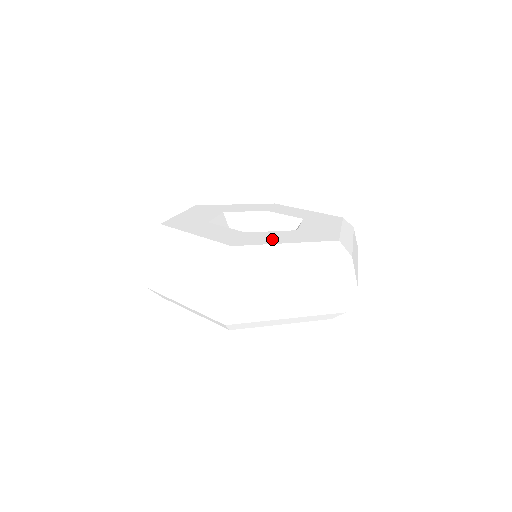
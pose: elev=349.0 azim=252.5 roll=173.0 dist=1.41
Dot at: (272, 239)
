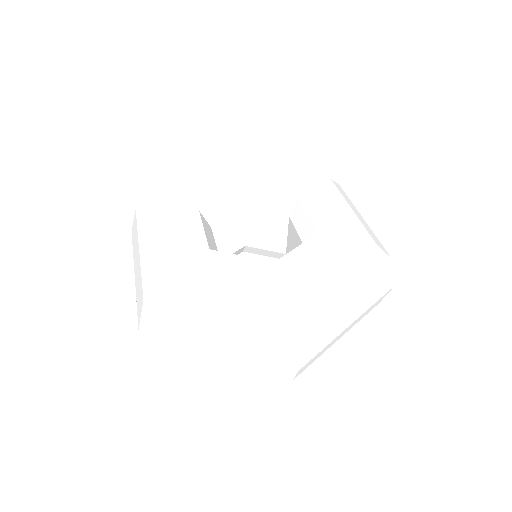
Dot at: (316, 270)
